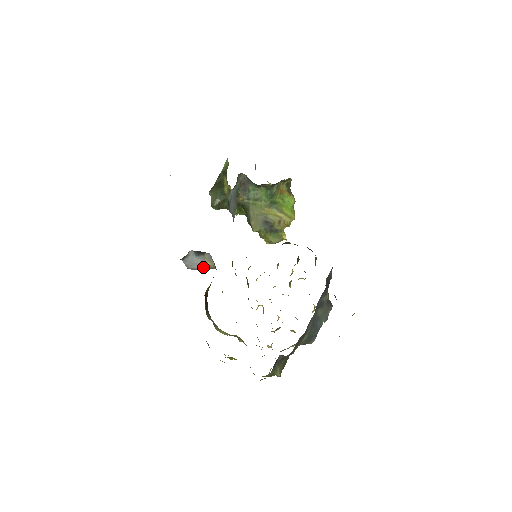
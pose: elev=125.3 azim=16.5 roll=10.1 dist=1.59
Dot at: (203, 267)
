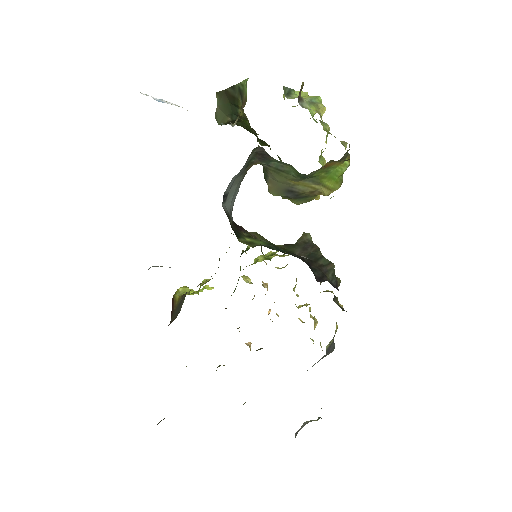
Dot at: occluded
